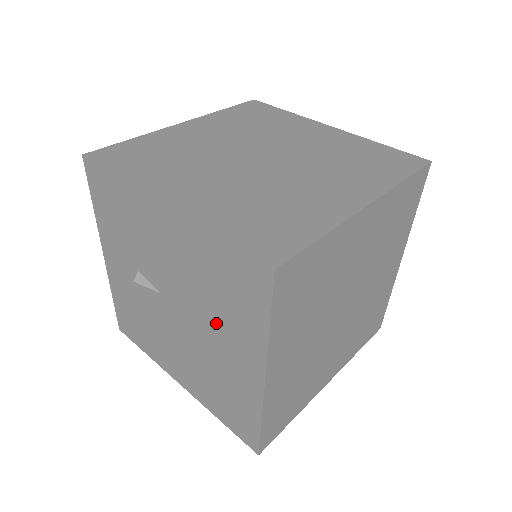
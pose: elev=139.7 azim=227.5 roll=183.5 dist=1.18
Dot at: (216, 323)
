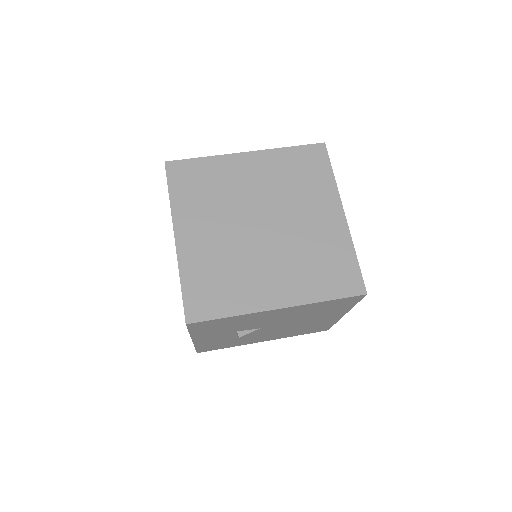
Dot at: (312, 318)
